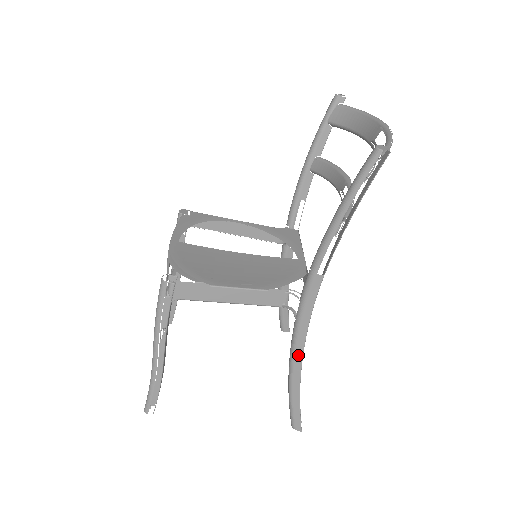
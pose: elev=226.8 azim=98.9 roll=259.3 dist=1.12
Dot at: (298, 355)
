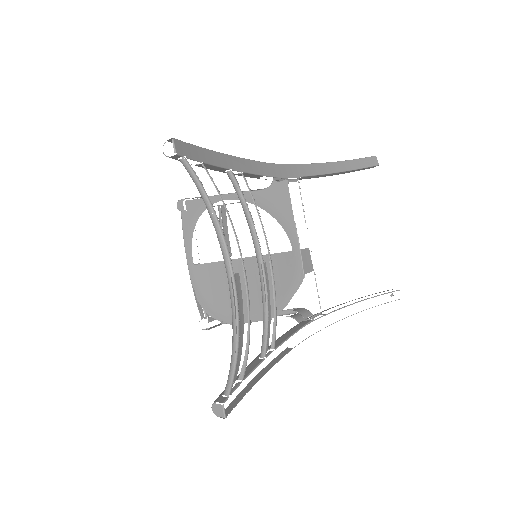
Dot at: occluded
